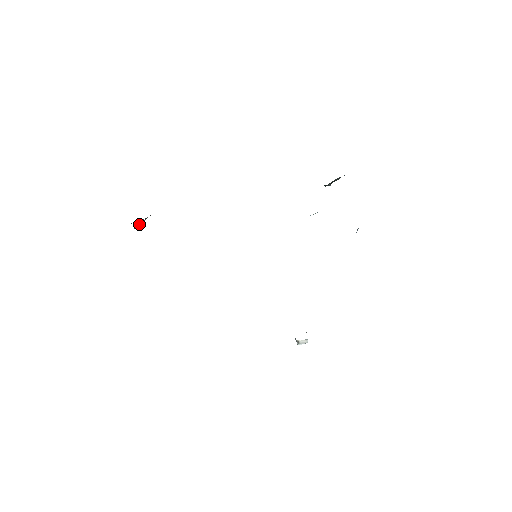
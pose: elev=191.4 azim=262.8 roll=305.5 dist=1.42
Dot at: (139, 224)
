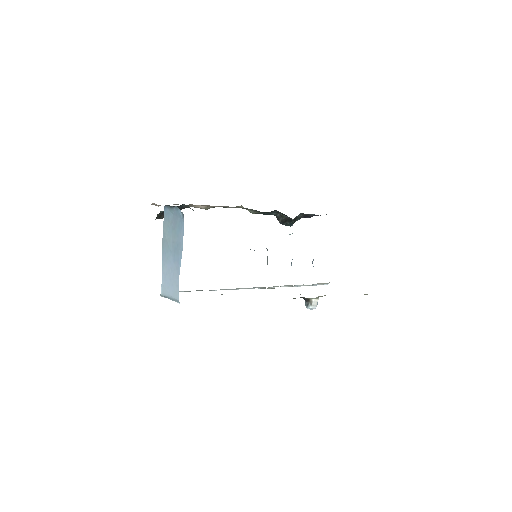
Dot at: occluded
